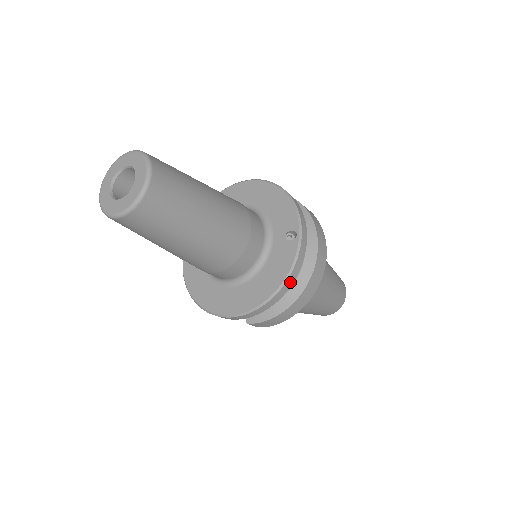
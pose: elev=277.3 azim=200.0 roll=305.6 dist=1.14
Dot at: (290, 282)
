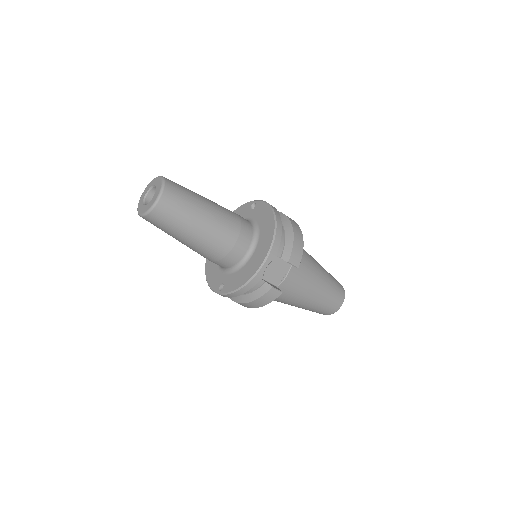
Dot at: (275, 210)
